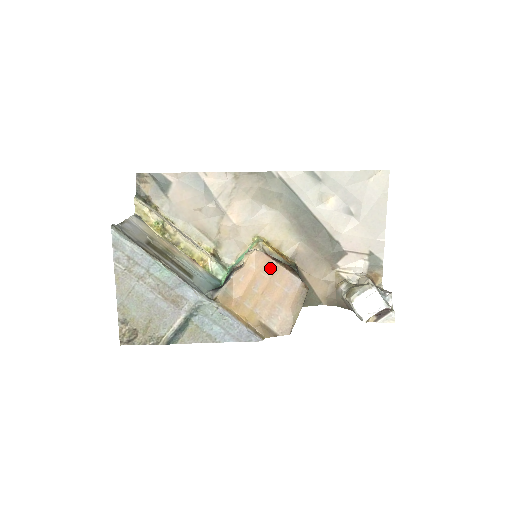
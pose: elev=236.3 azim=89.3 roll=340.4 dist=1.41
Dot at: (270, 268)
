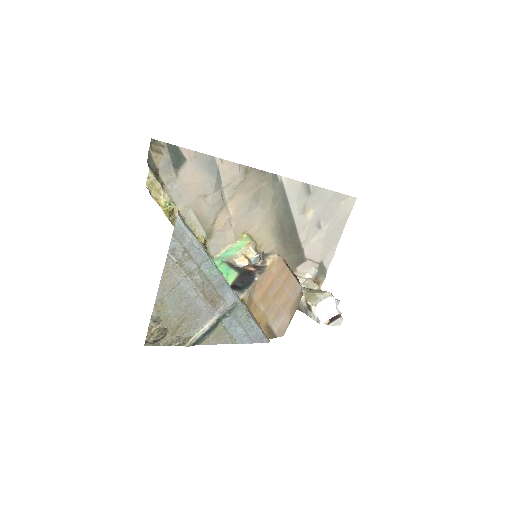
Dot at: (284, 274)
